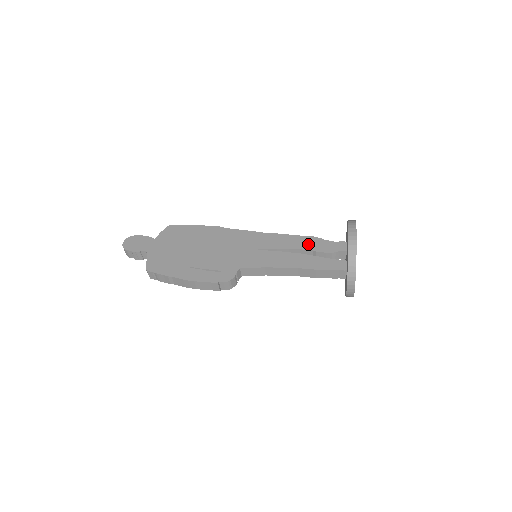
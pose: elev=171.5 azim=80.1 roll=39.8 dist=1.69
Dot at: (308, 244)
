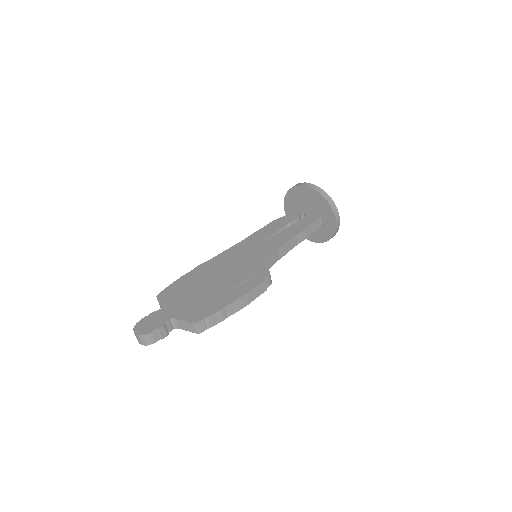
Dot at: (278, 224)
